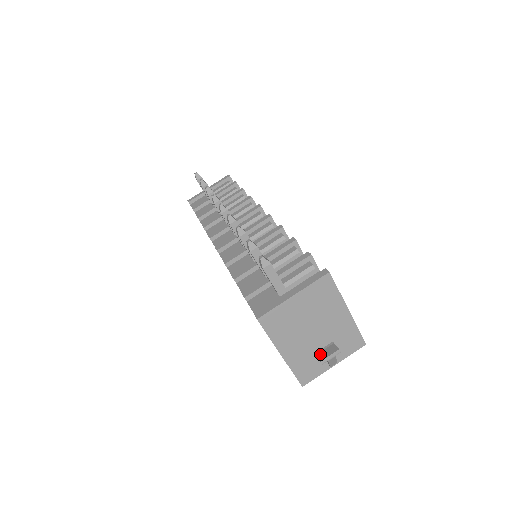
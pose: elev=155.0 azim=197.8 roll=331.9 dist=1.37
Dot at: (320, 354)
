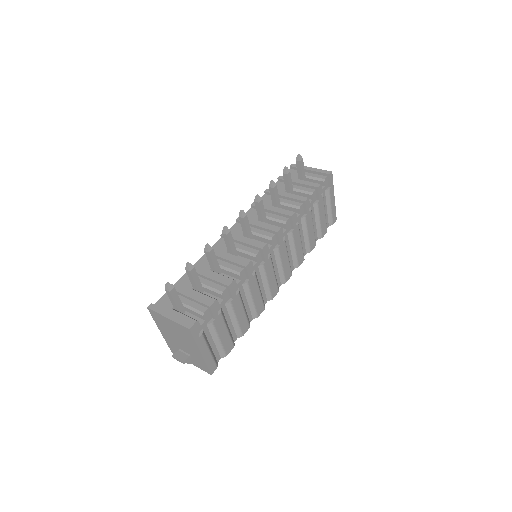
Dot at: (178, 352)
